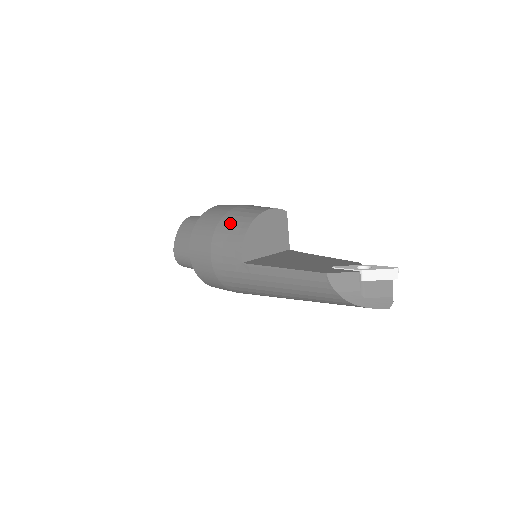
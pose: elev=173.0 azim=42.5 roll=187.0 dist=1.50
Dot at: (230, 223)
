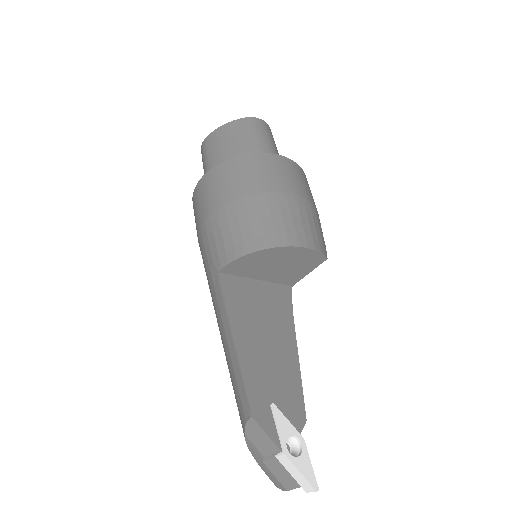
Dot at: (255, 214)
